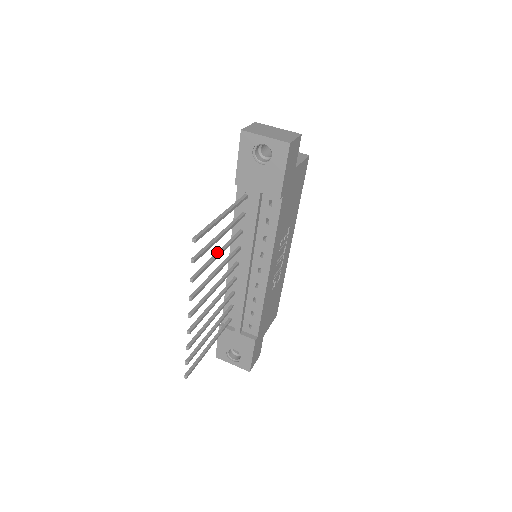
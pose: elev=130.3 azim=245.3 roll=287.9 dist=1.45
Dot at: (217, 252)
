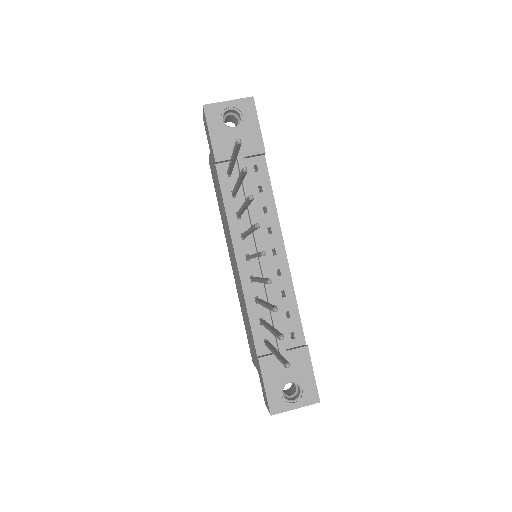
Dot at: (242, 205)
